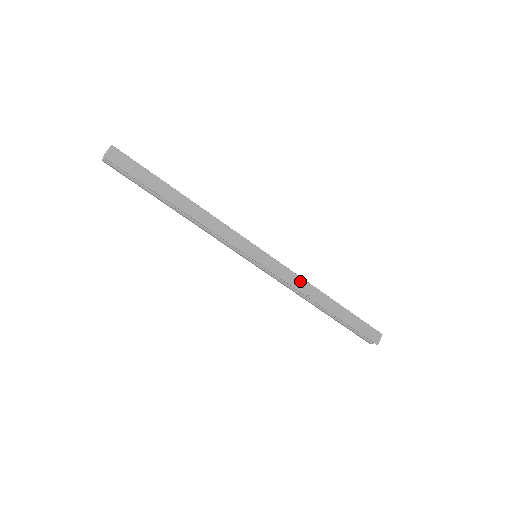
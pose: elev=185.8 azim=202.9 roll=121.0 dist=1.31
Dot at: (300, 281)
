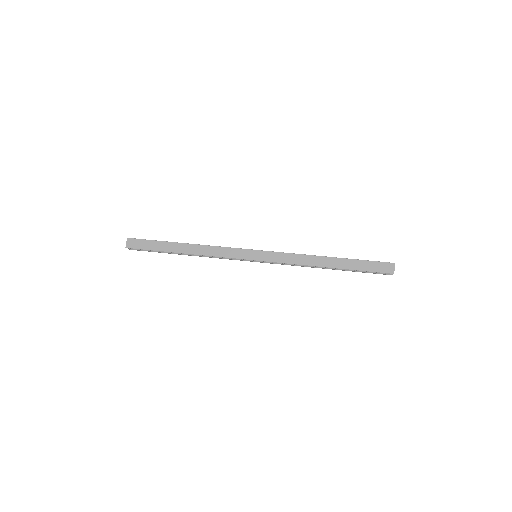
Dot at: (298, 257)
